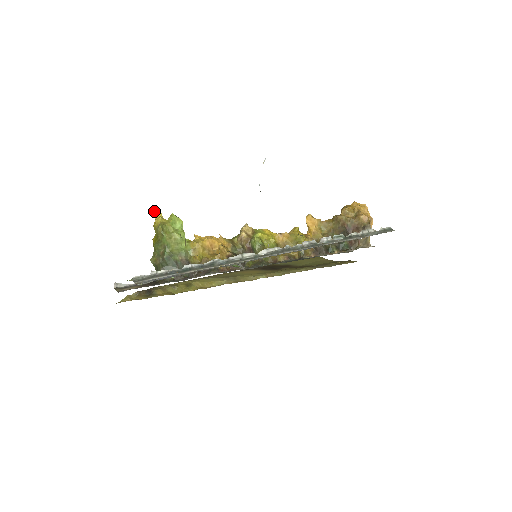
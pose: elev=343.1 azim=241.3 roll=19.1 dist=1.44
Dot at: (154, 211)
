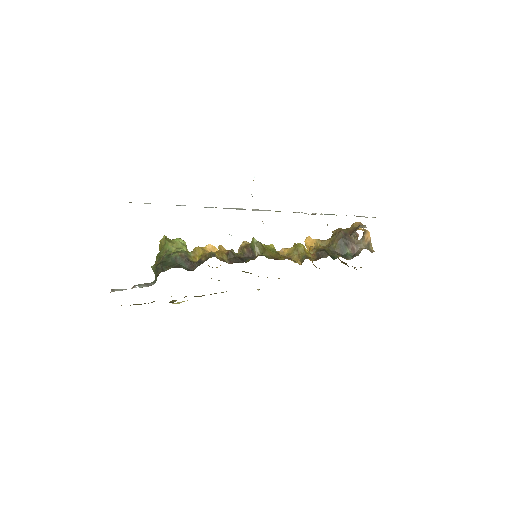
Dot at: occluded
